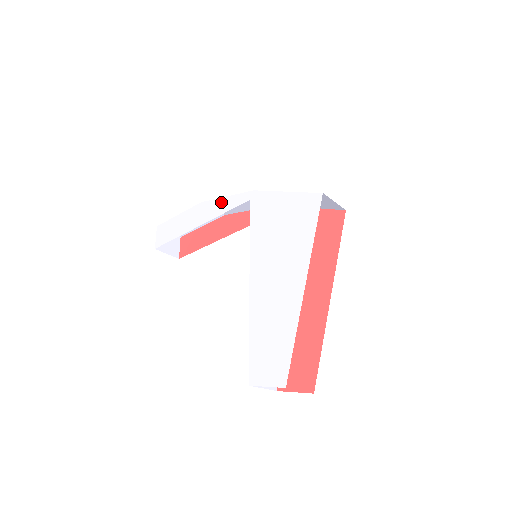
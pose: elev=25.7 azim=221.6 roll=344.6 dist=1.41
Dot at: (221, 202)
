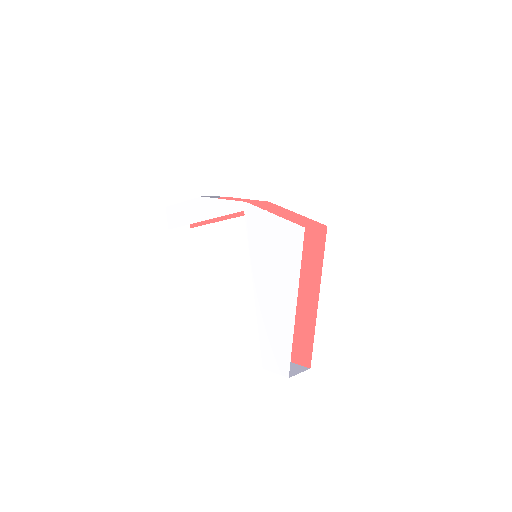
Dot at: (219, 203)
